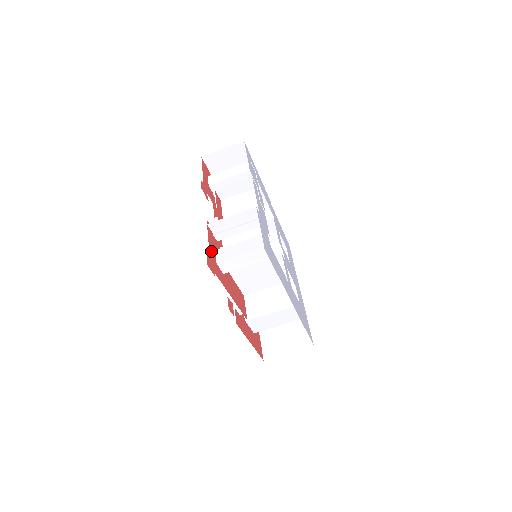
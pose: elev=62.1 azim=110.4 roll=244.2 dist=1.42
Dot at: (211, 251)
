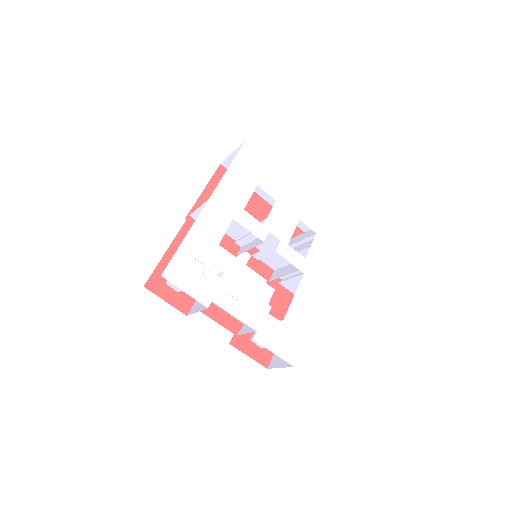
Dot at: (253, 354)
